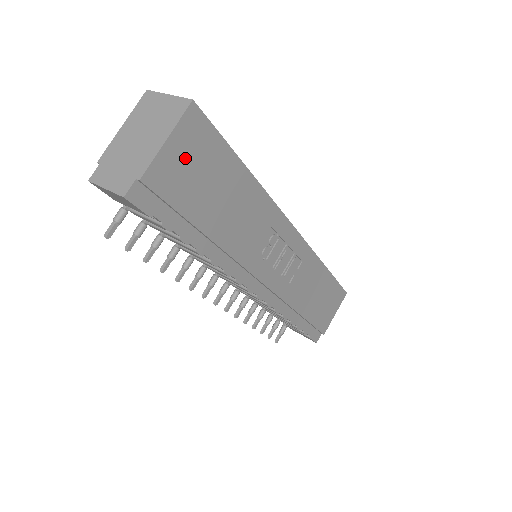
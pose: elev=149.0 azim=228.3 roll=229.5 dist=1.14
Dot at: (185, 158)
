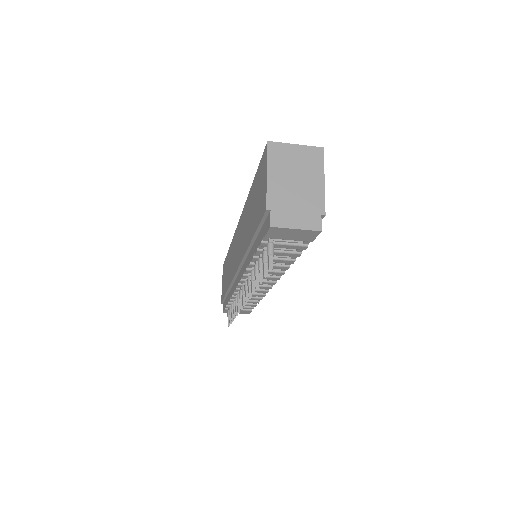
Dot at: occluded
